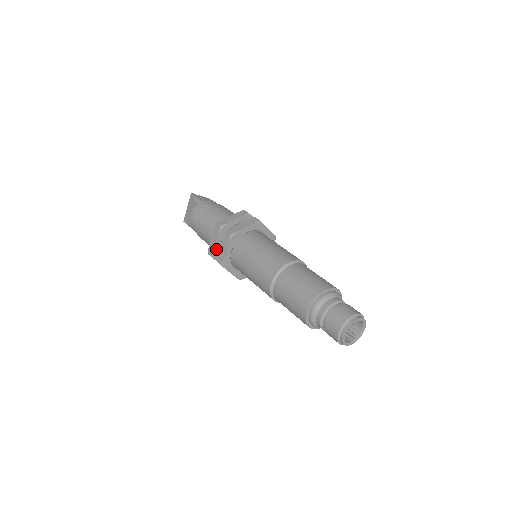
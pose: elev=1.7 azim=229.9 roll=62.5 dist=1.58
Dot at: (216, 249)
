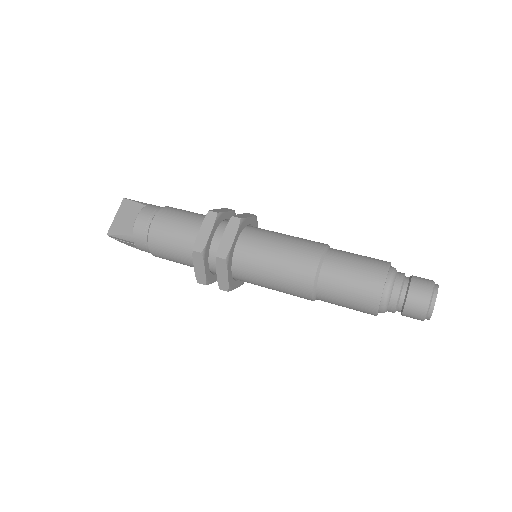
Dot at: (208, 243)
